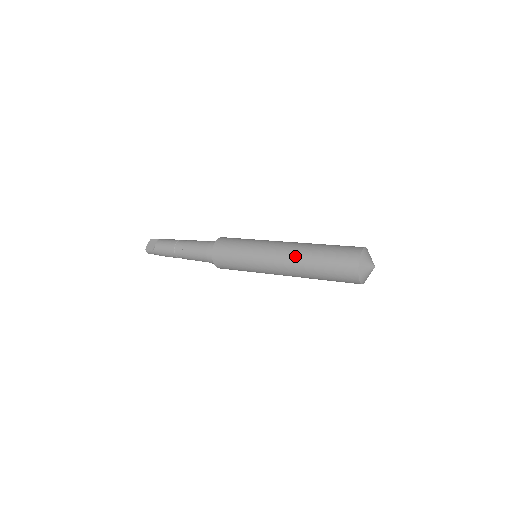
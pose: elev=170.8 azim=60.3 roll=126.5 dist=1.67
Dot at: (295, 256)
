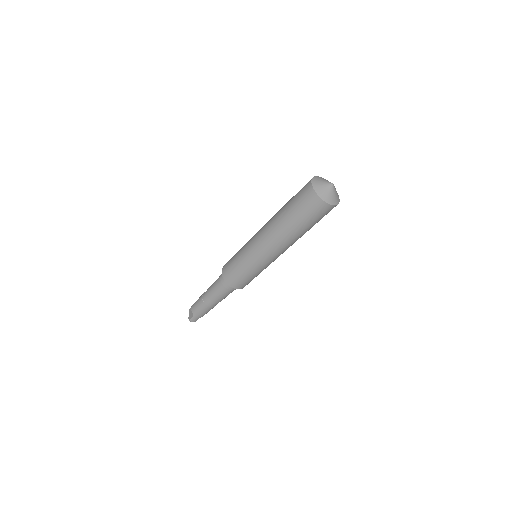
Dot at: (272, 227)
